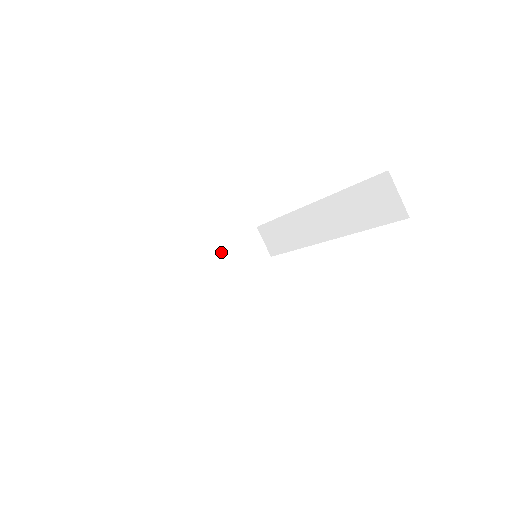
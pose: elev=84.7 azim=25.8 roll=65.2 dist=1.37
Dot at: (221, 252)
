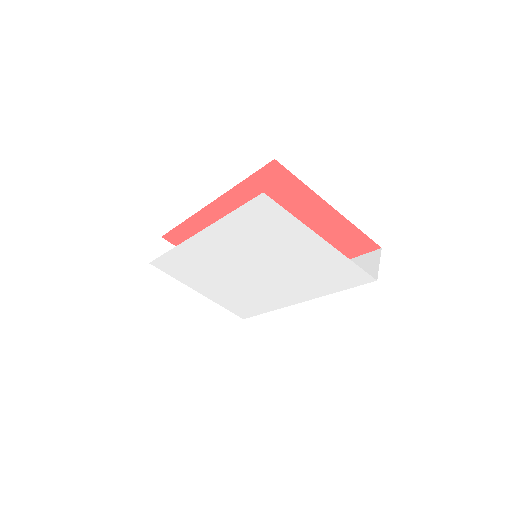
Dot at: occluded
